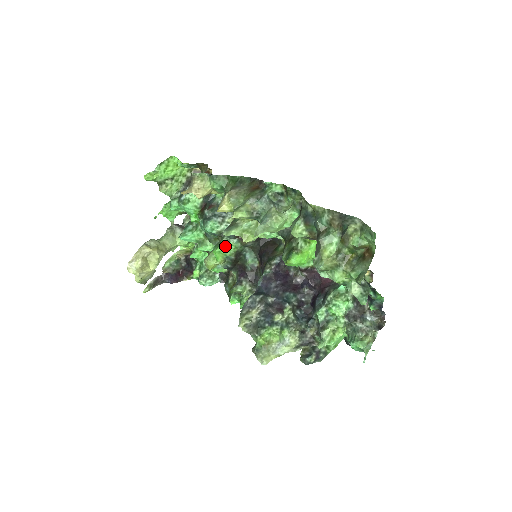
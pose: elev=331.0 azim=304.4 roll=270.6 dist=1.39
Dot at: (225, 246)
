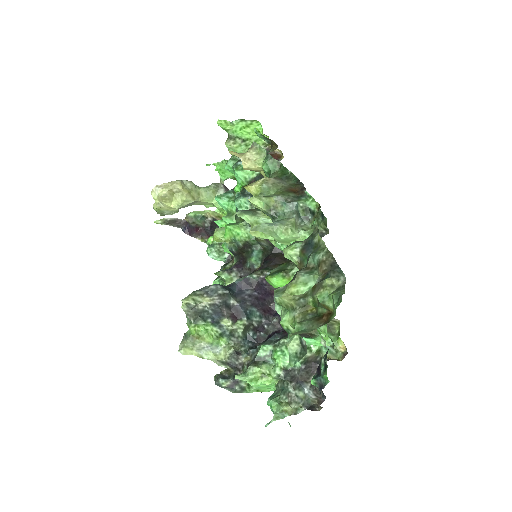
Dot at: (240, 229)
